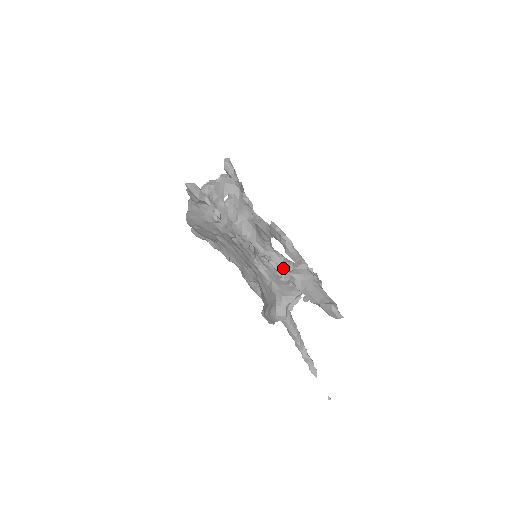
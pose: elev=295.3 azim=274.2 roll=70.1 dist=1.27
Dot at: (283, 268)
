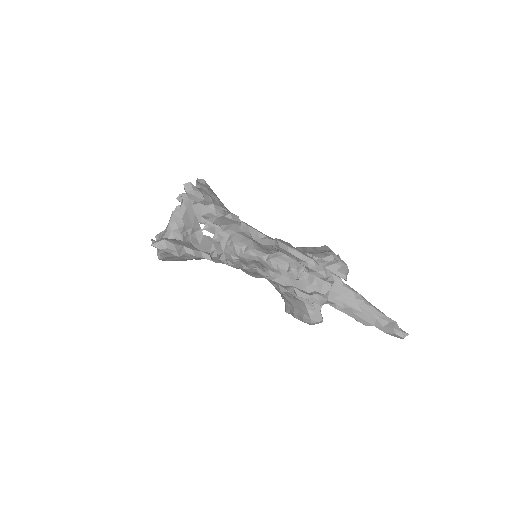
Dot at: (316, 296)
